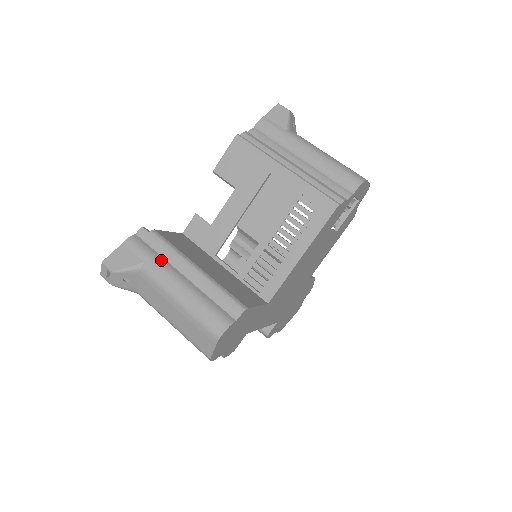
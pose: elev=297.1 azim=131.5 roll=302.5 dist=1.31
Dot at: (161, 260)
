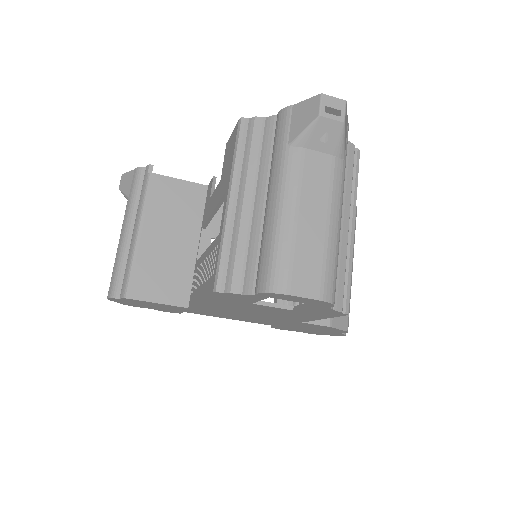
Dot at: (134, 205)
